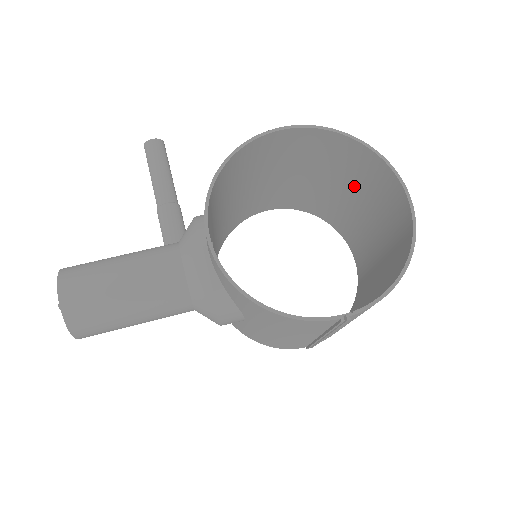
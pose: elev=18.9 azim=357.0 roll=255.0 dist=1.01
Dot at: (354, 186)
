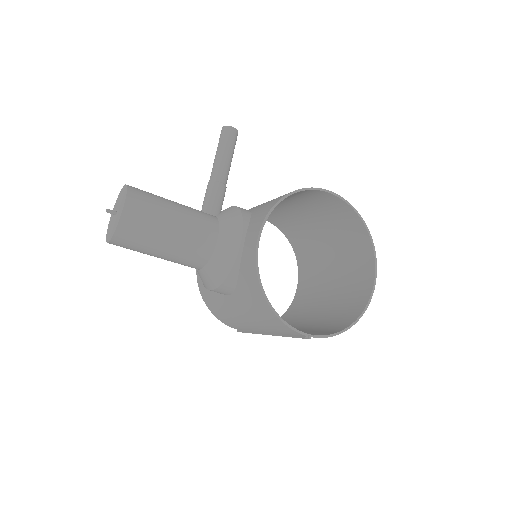
Dot at: (339, 248)
